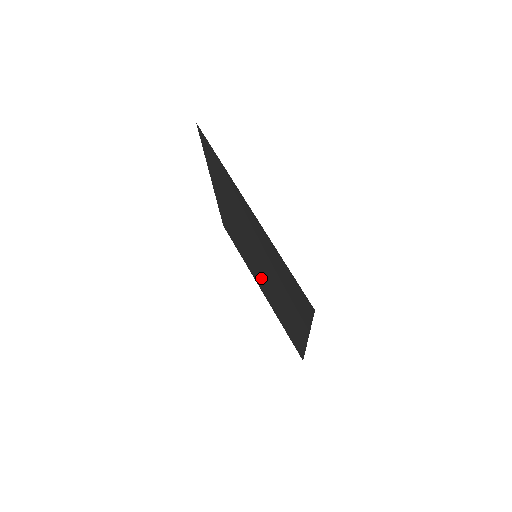
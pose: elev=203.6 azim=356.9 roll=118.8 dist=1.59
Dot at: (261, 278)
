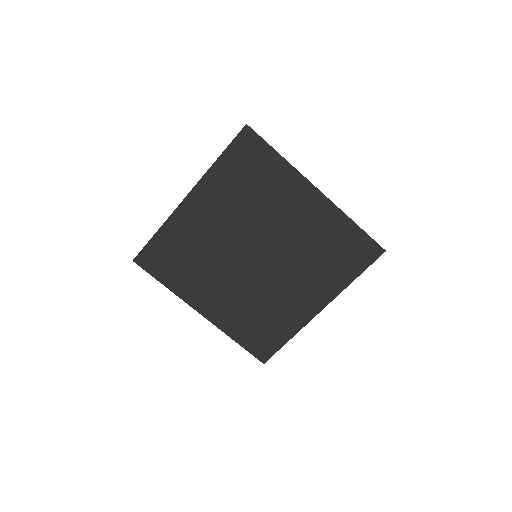
Dot at: (233, 288)
